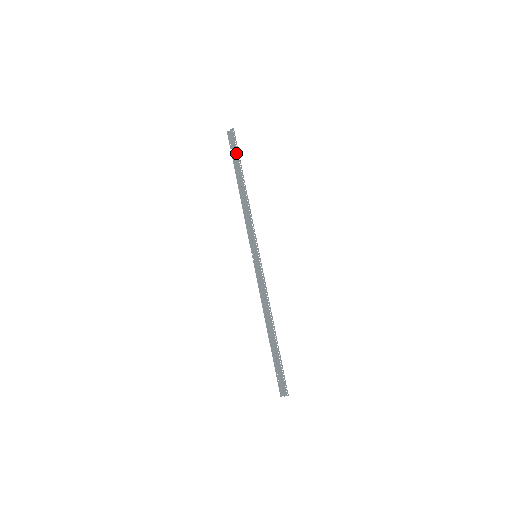
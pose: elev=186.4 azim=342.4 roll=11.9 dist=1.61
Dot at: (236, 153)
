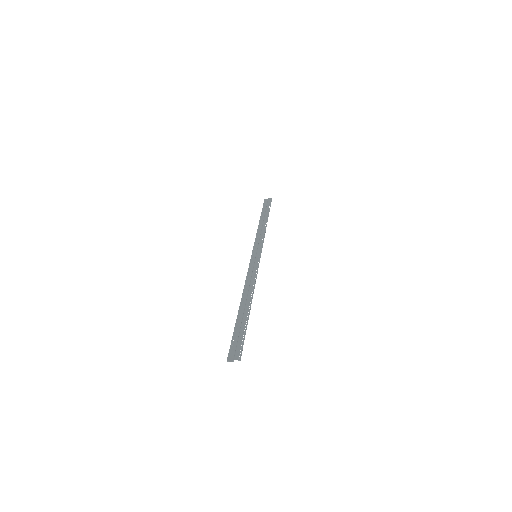
Dot at: (268, 207)
